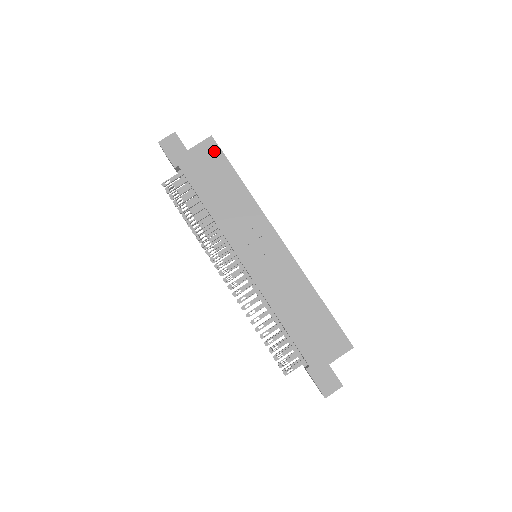
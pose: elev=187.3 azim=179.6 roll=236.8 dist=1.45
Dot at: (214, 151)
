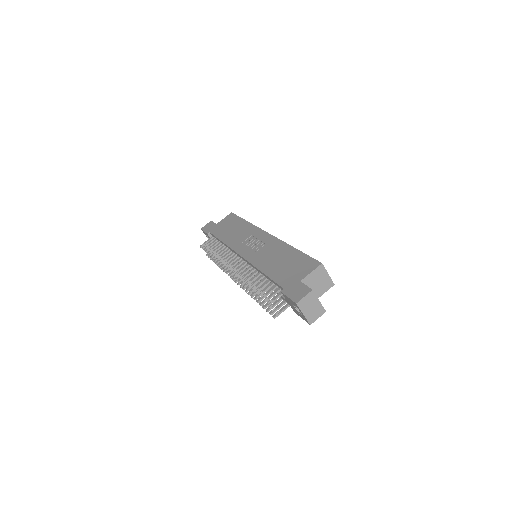
Dot at: (232, 217)
